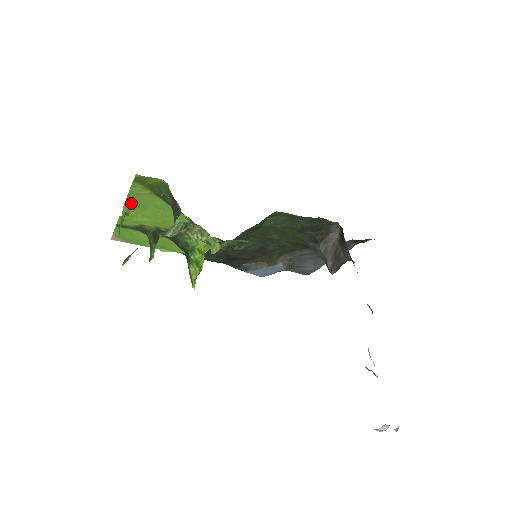
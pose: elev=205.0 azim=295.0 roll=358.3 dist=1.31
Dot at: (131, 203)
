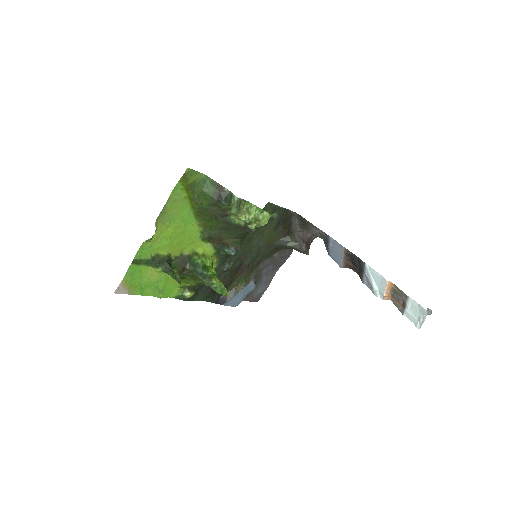
Dot at: (162, 217)
